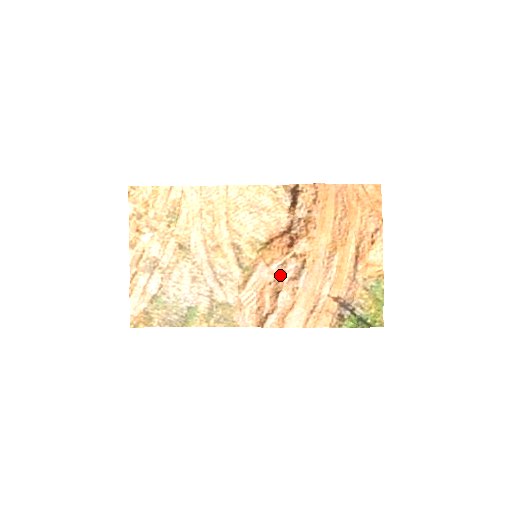
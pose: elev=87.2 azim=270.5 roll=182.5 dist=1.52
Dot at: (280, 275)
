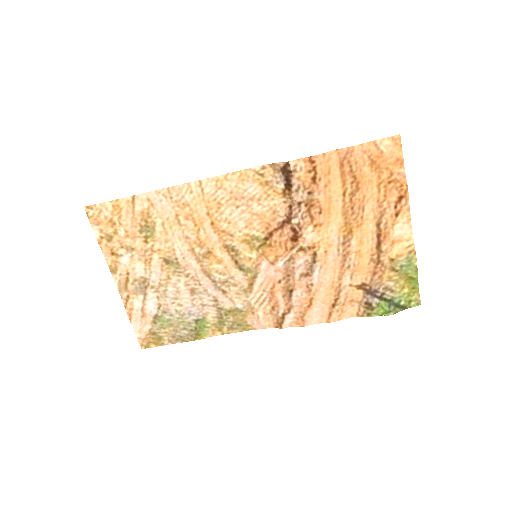
Dot at: (289, 272)
